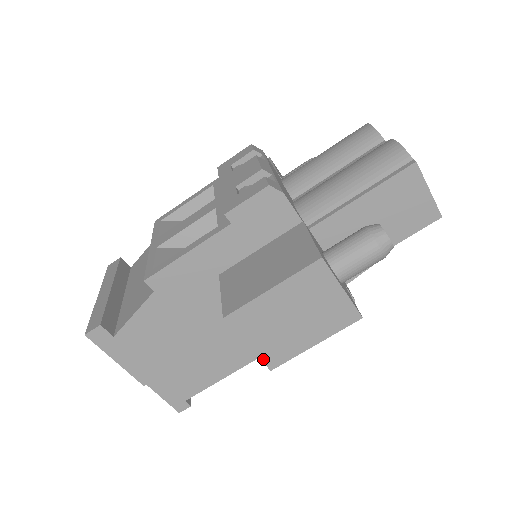
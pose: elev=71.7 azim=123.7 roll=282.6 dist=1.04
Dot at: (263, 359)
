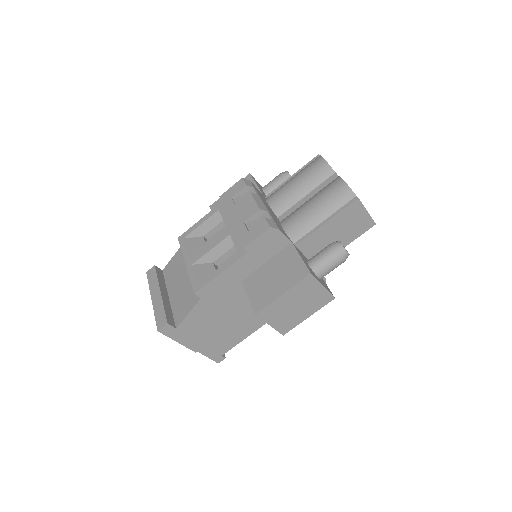
Dot at: (279, 330)
